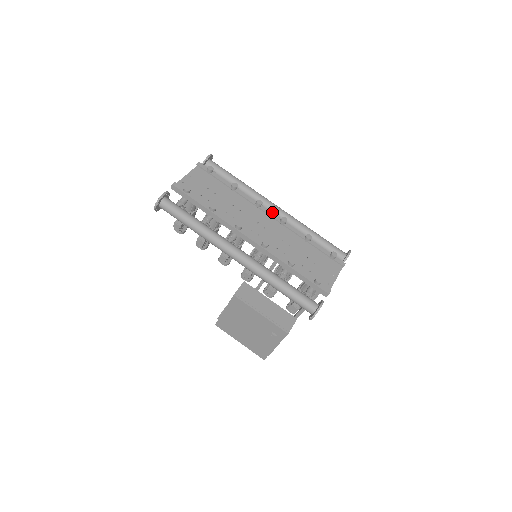
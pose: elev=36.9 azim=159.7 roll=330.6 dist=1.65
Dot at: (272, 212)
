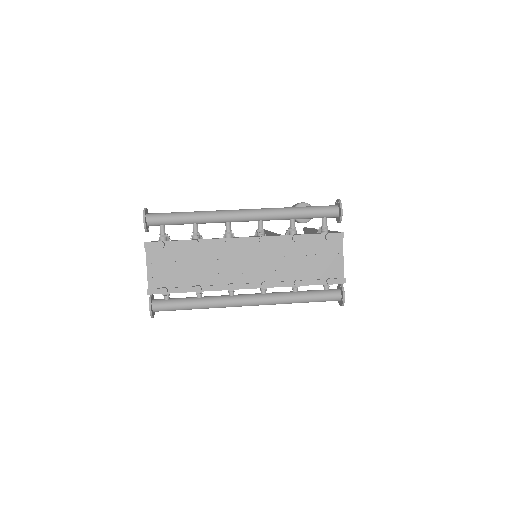
Dot at: occluded
